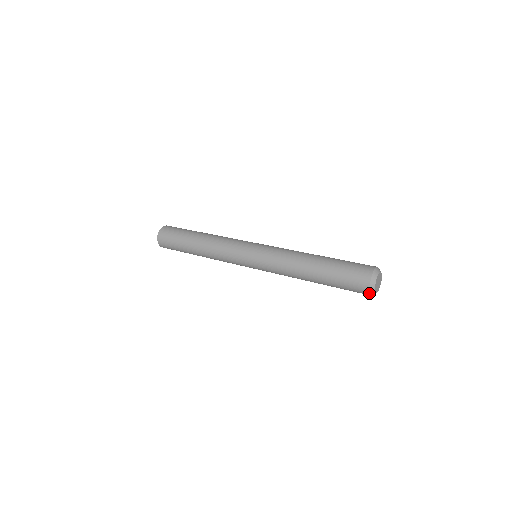
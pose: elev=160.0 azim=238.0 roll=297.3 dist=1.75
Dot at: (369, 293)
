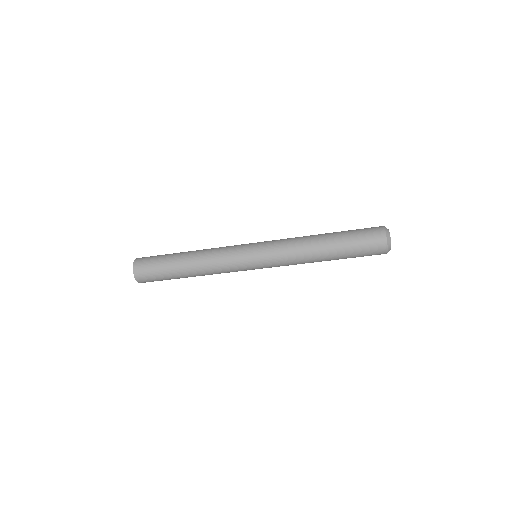
Dot at: (386, 243)
